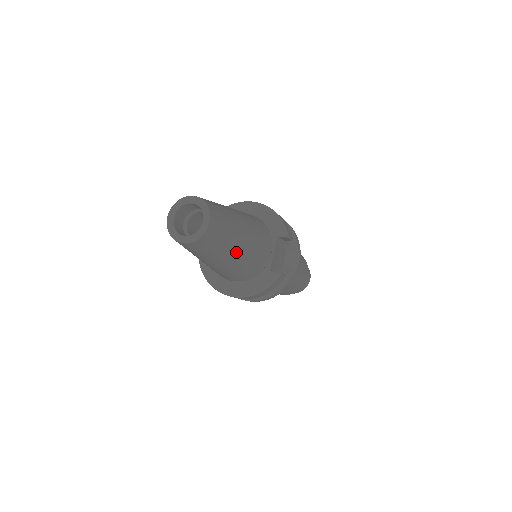
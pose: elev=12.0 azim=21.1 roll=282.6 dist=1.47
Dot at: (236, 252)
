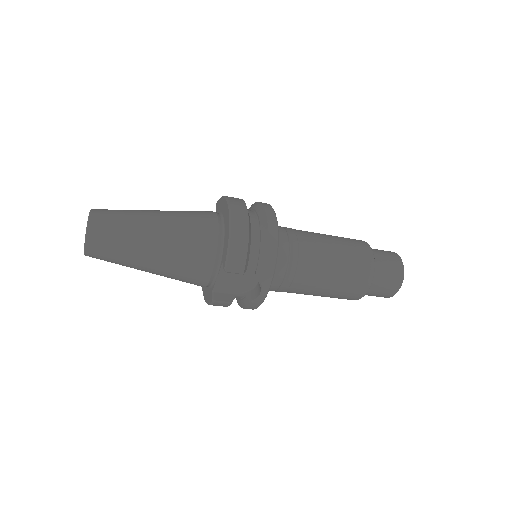
Dot at: (146, 270)
